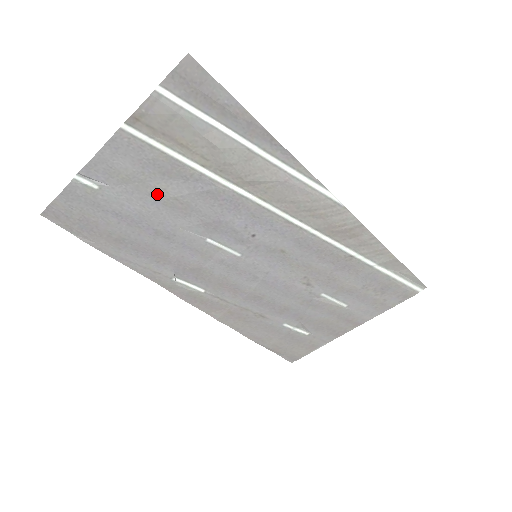
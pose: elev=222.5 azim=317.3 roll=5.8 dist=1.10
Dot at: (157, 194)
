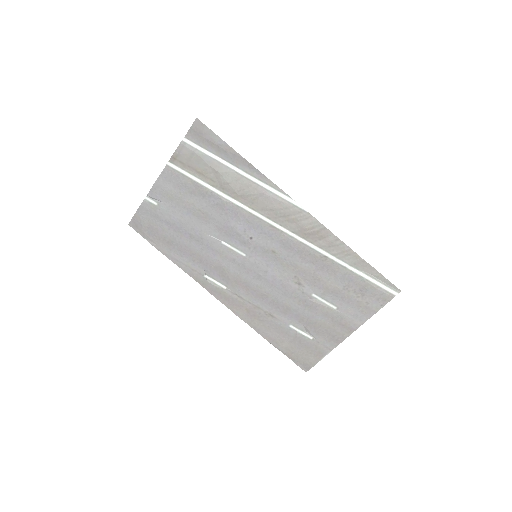
Dot at: (189, 207)
